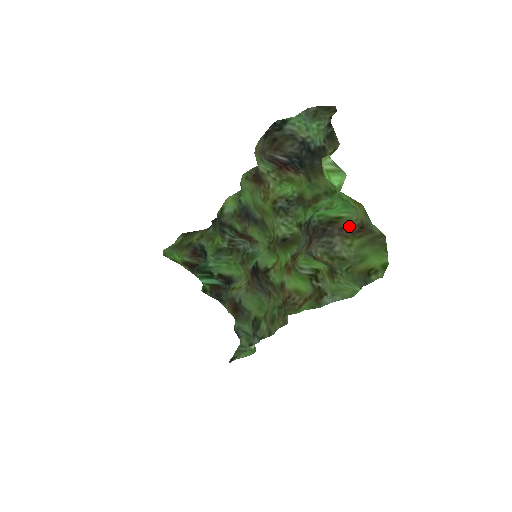
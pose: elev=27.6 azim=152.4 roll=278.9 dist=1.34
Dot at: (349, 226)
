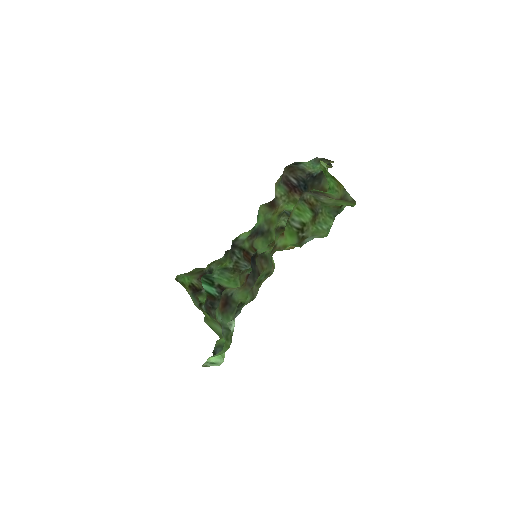
Dot at: (332, 198)
